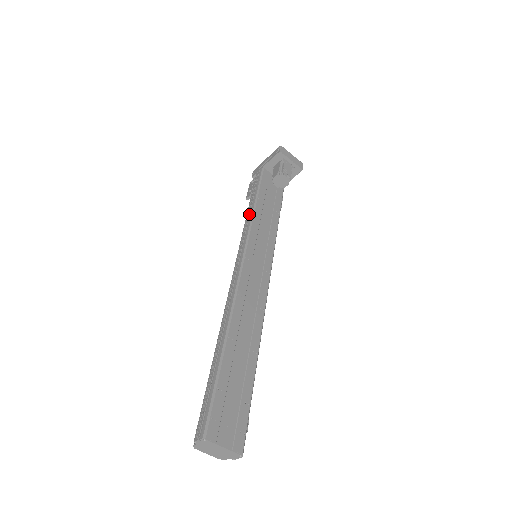
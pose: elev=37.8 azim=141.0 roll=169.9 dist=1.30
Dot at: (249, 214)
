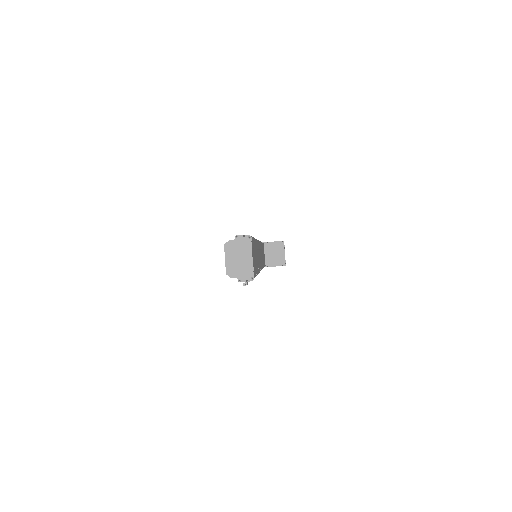
Dot at: occluded
